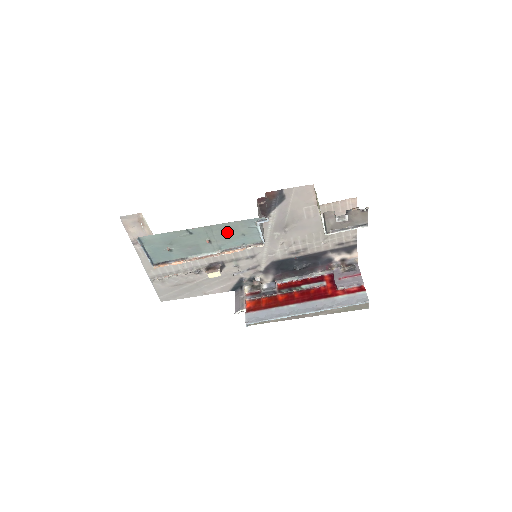
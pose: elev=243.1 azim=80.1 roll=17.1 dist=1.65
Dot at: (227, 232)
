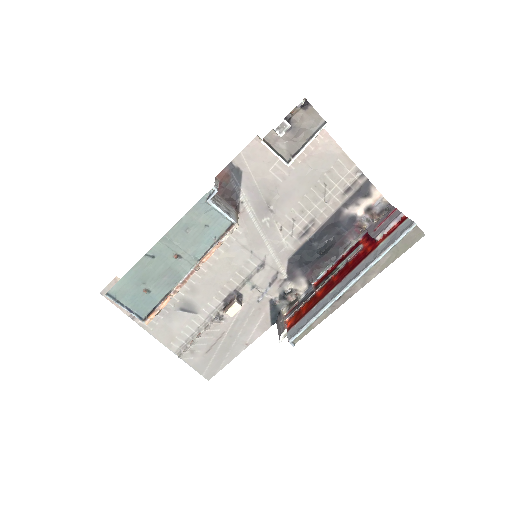
Dot at: (188, 233)
